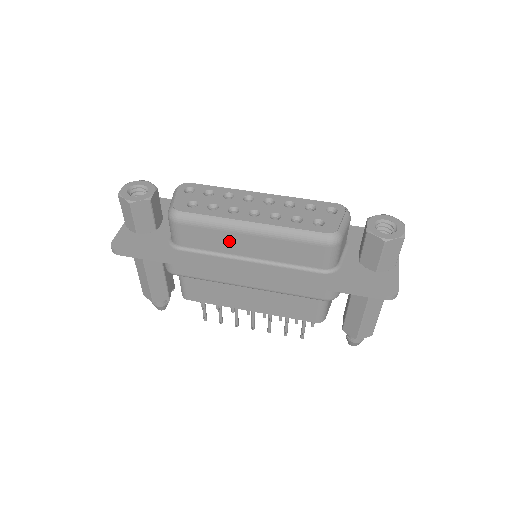
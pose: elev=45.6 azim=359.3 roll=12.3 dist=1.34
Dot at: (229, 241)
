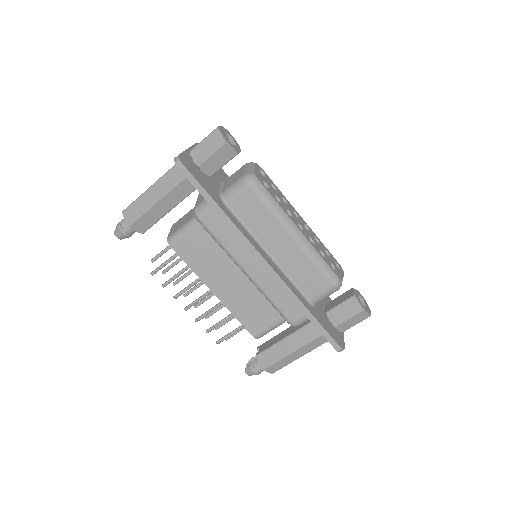
Dot at: (271, 231)
